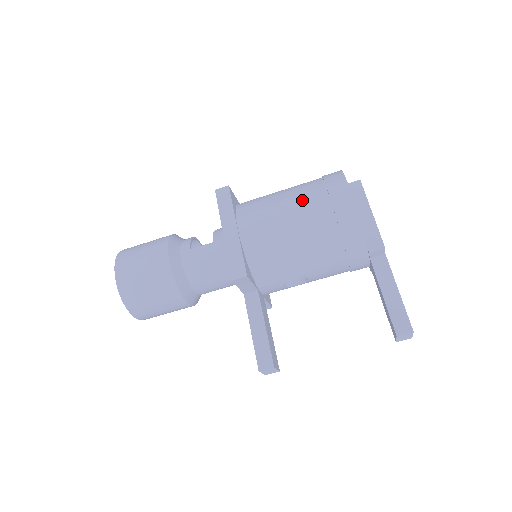
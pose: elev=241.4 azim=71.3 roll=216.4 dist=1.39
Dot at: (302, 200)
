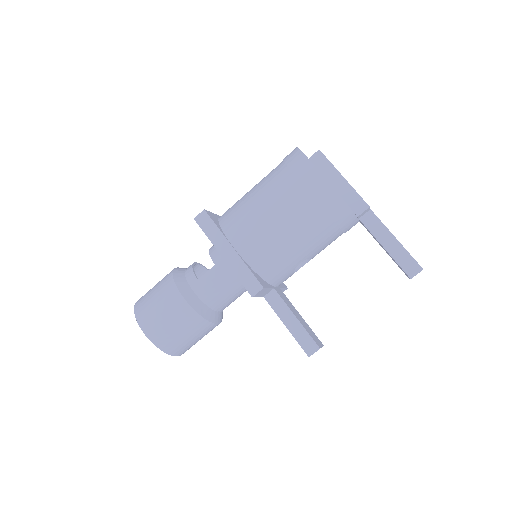
Dot at: (278, 196)
